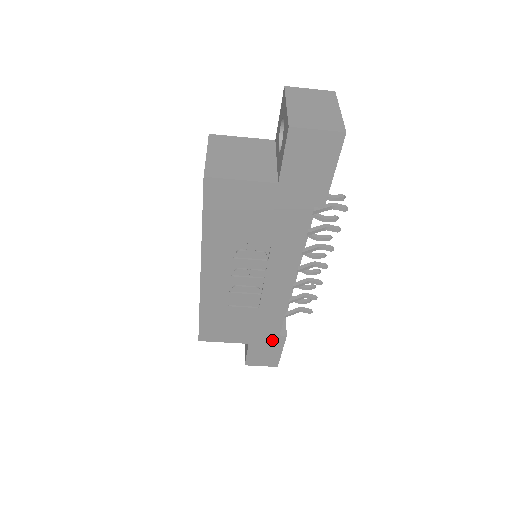
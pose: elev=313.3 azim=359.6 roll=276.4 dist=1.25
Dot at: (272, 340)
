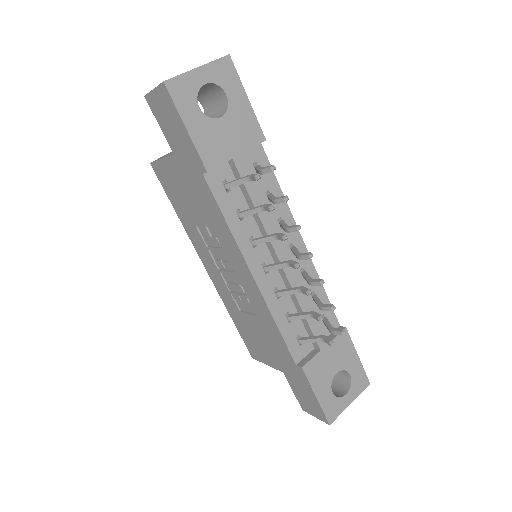
Dot at: (296, 372)
